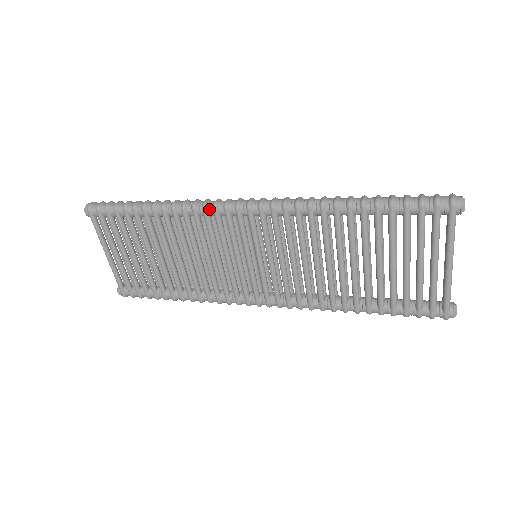
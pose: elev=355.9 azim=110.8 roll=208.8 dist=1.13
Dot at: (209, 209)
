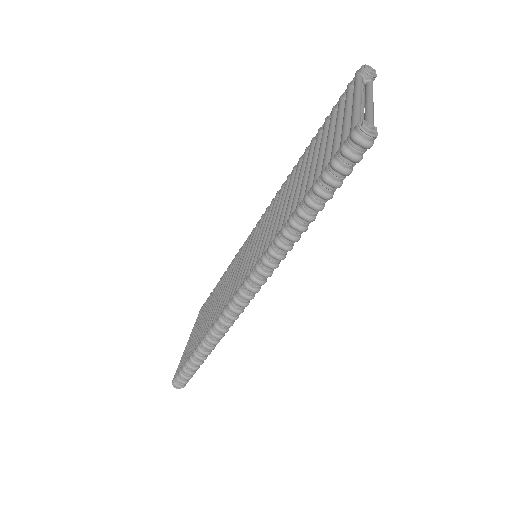
Dot at: occluded
